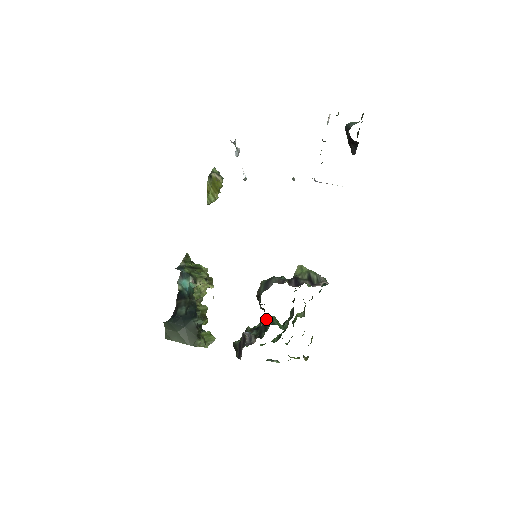
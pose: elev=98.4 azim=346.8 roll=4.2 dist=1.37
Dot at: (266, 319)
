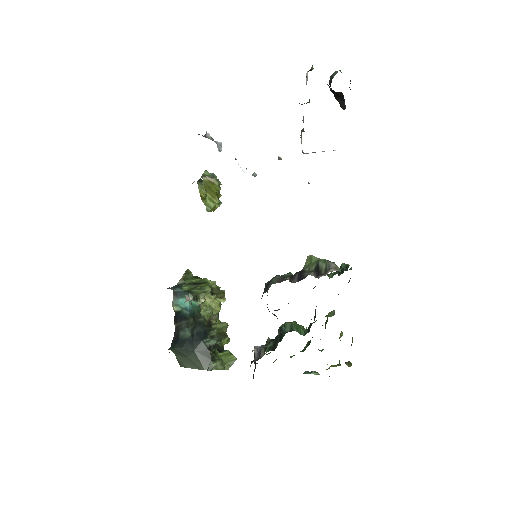
Dot at: (284, 326)
